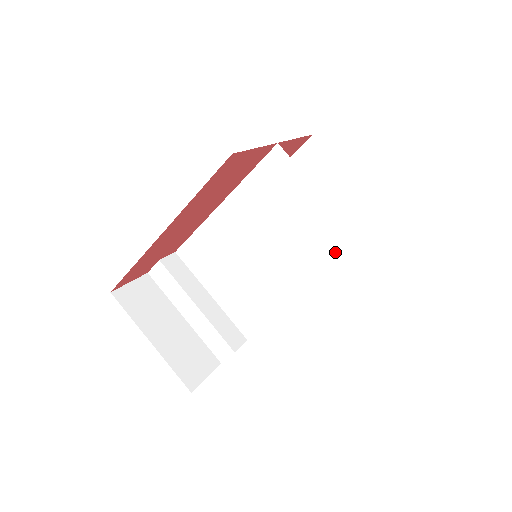
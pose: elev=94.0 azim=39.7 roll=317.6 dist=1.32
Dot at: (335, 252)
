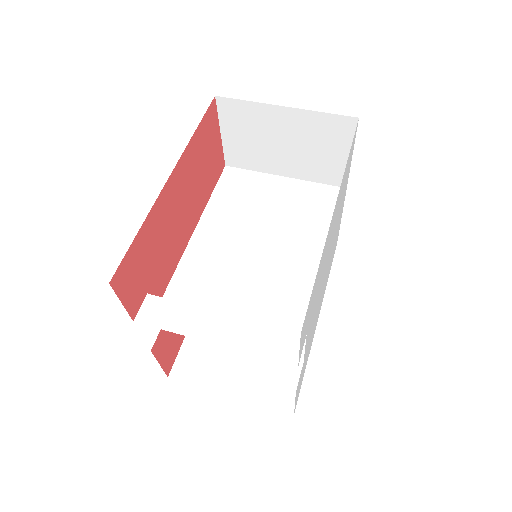
Dot at: (324, 204)
